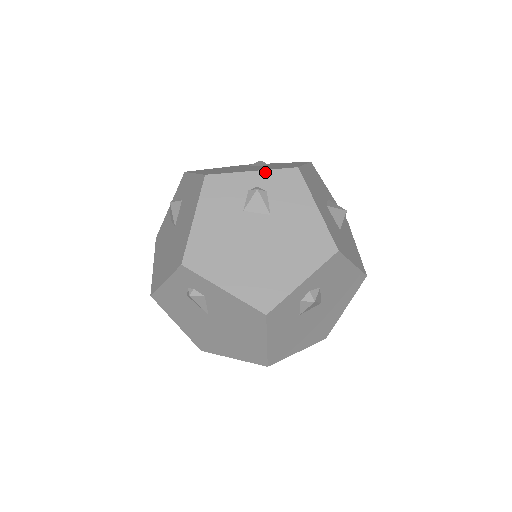
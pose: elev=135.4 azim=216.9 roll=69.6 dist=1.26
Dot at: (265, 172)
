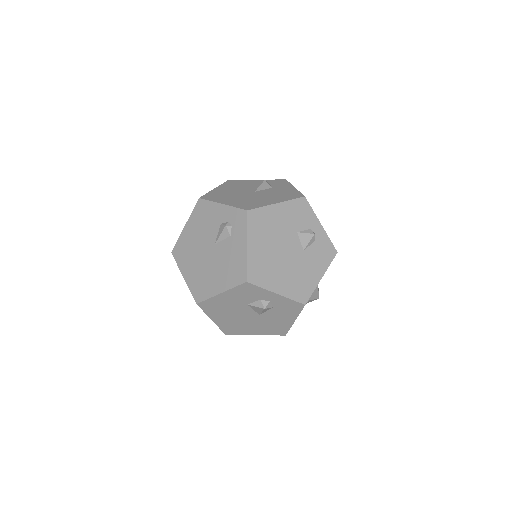
Dot at: (325, 233)
